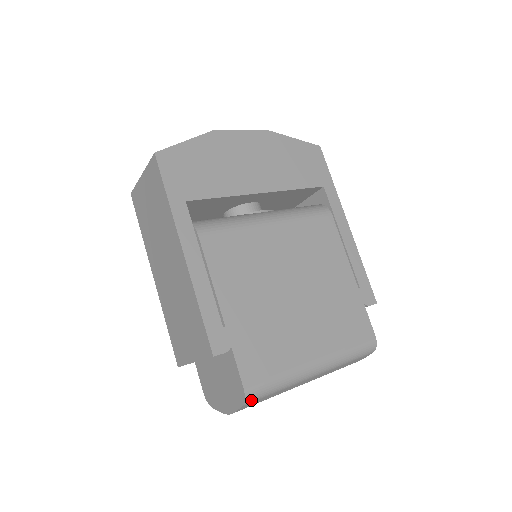
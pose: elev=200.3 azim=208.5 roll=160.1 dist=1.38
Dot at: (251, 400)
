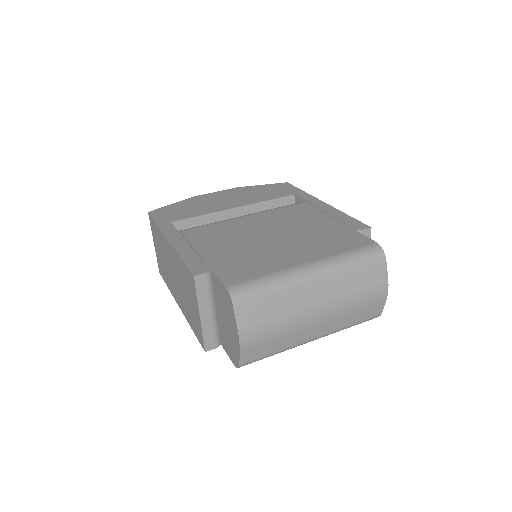
Dot at: (239, 298)
